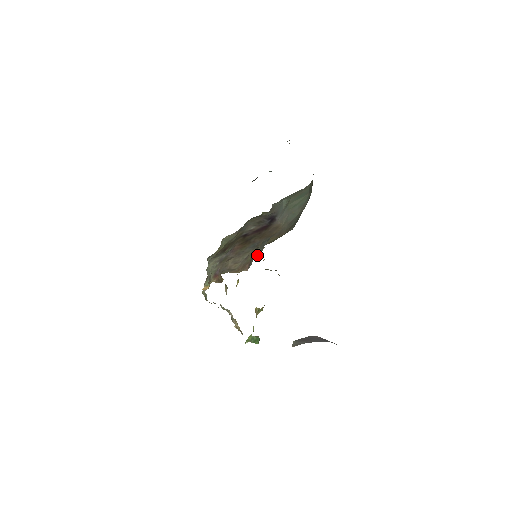
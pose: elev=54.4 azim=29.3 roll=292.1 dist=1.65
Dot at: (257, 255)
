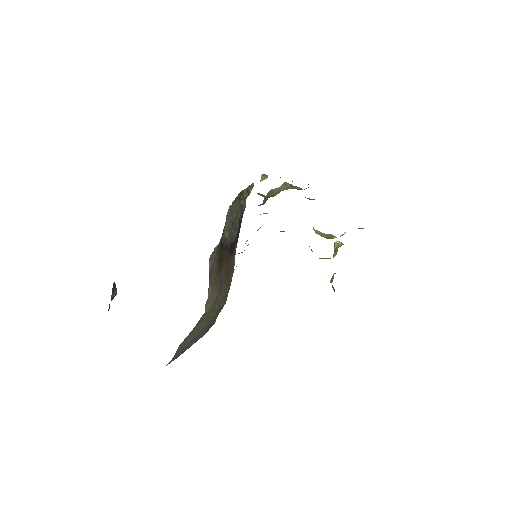
Dot at: occluded
